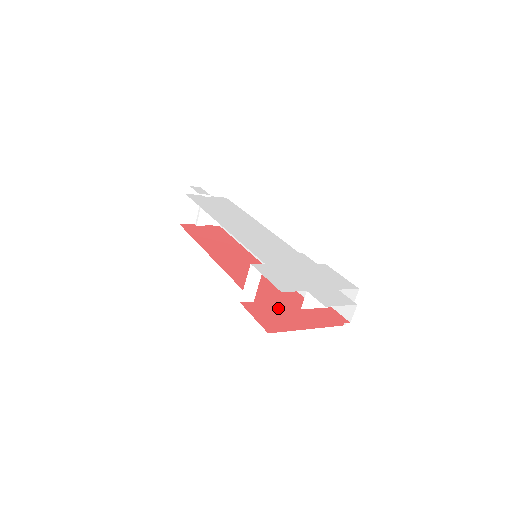
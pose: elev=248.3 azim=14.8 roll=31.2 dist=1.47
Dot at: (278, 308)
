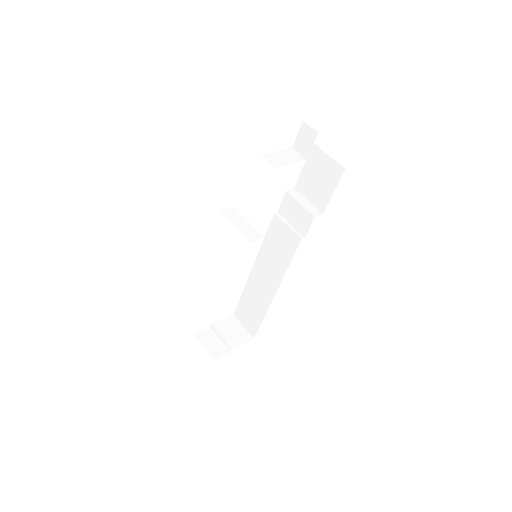
Dot at: occluded
